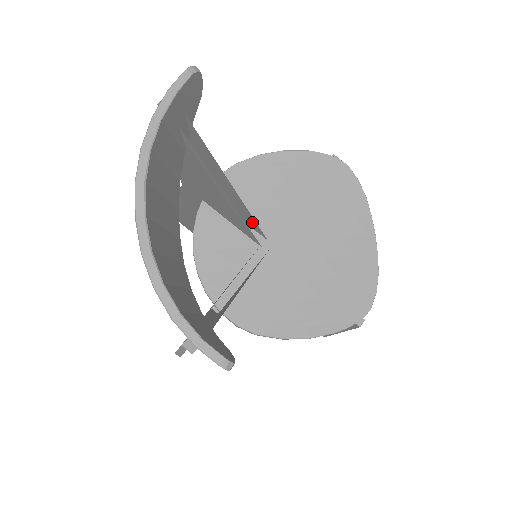
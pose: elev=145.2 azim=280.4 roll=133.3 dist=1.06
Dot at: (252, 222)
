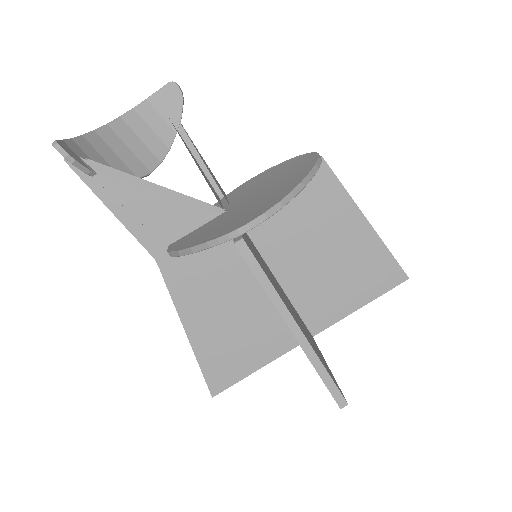
Dot at: occluded
